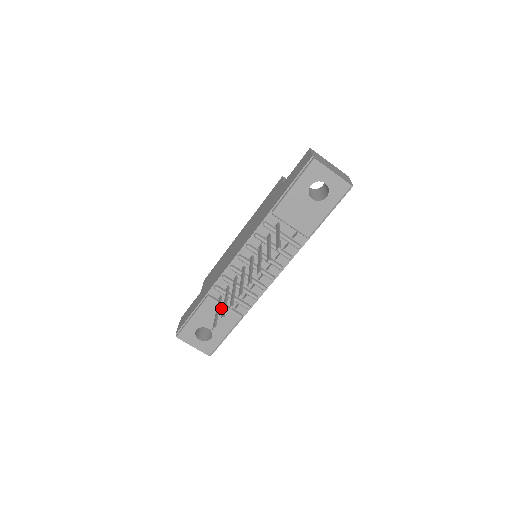
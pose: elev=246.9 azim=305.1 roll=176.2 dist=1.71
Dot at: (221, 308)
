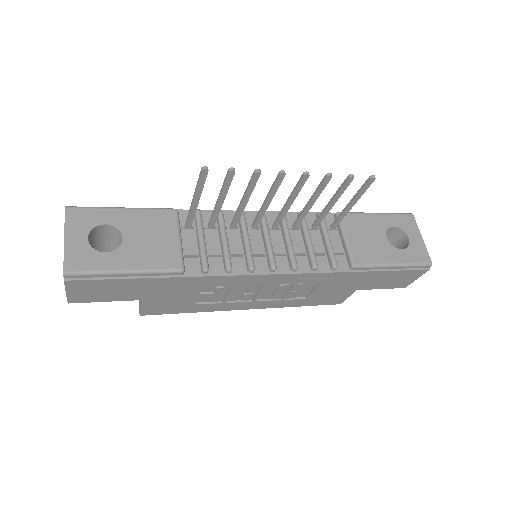
Dot at: (174, 234)
